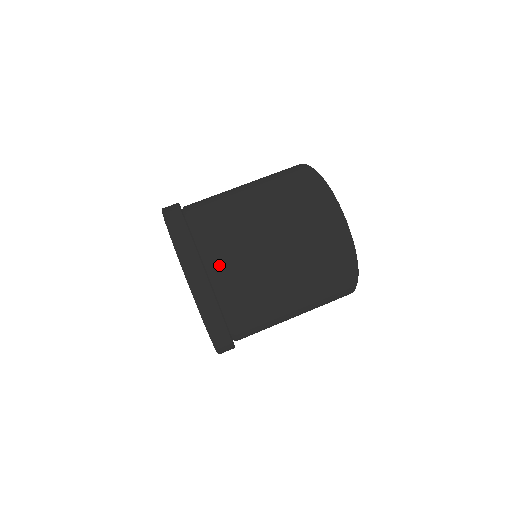
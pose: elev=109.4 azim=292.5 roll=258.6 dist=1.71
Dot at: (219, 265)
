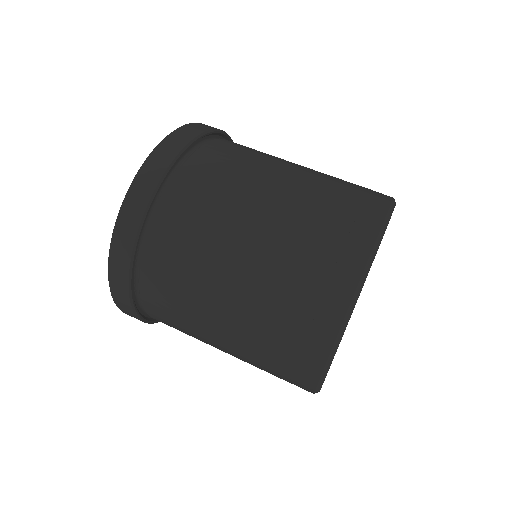
Dot at: (160, 240)
